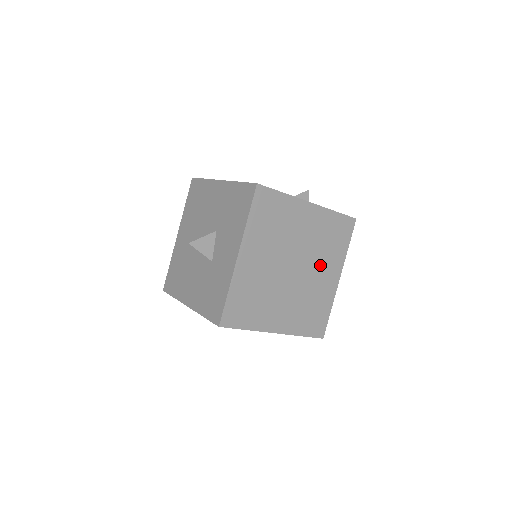
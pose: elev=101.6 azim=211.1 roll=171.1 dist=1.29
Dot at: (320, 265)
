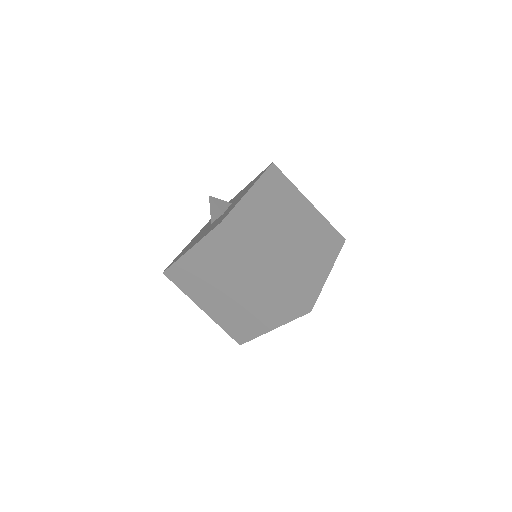
Dot at: (313, 248)
